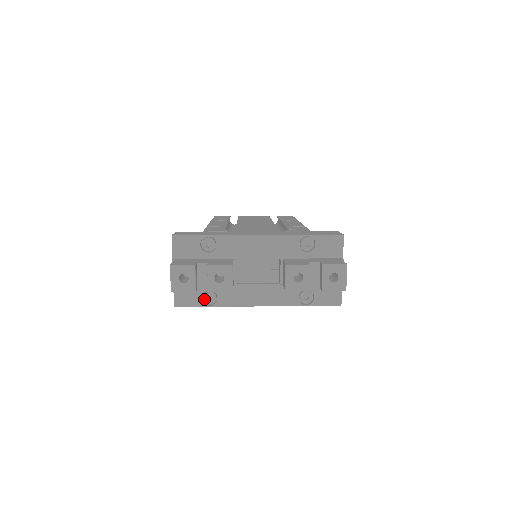
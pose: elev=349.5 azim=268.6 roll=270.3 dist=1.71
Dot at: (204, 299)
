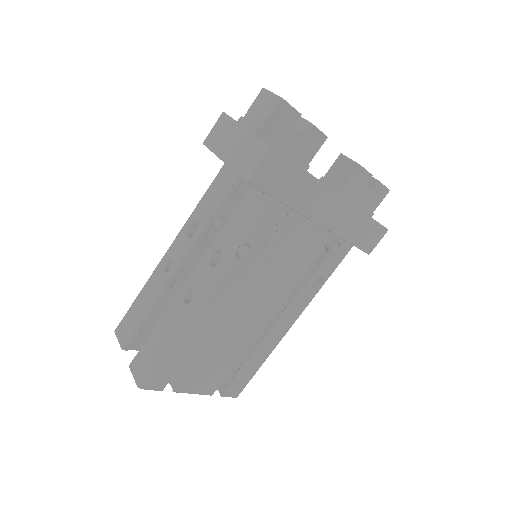
Dot at: occluded
